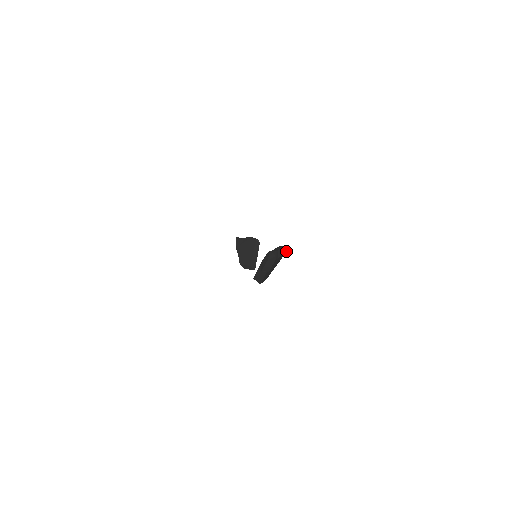
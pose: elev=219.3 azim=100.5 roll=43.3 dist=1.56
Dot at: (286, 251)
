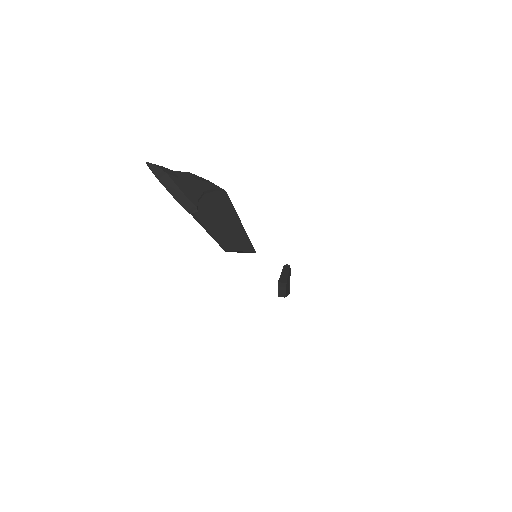
Dot at: (212, 183)
